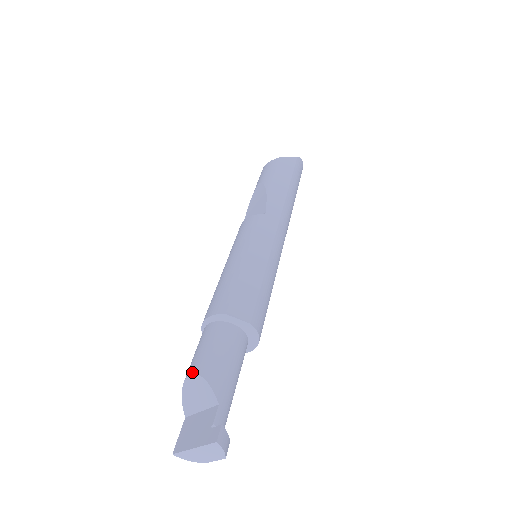
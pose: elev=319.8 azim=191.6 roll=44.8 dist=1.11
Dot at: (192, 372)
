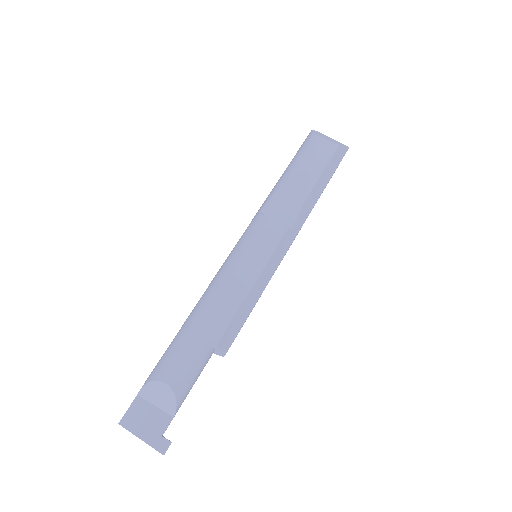
Dot at: (169, 384)
